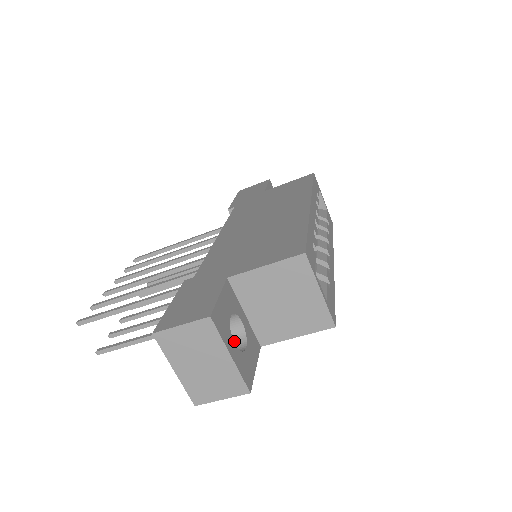
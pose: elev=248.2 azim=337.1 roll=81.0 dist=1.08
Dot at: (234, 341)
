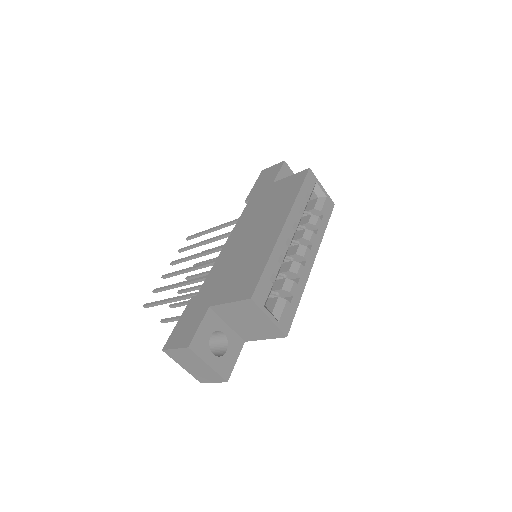
Dot at: (221, 344)
